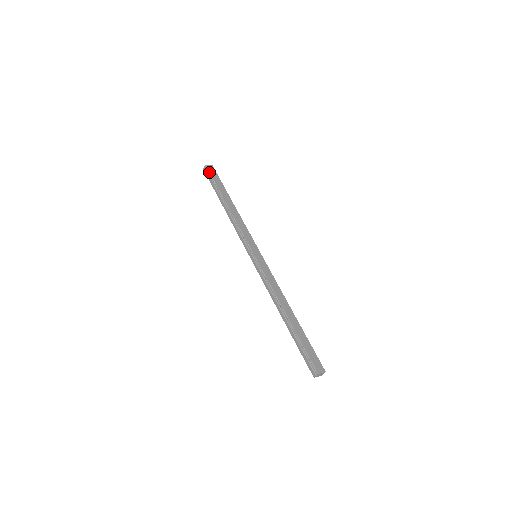
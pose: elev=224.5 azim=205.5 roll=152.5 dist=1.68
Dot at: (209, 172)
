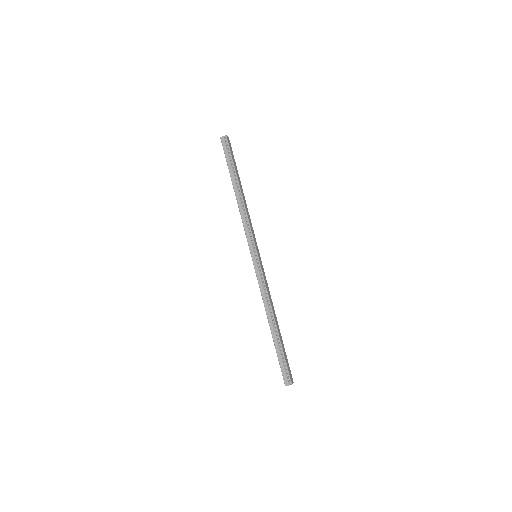
Dot at: (229, 146)
